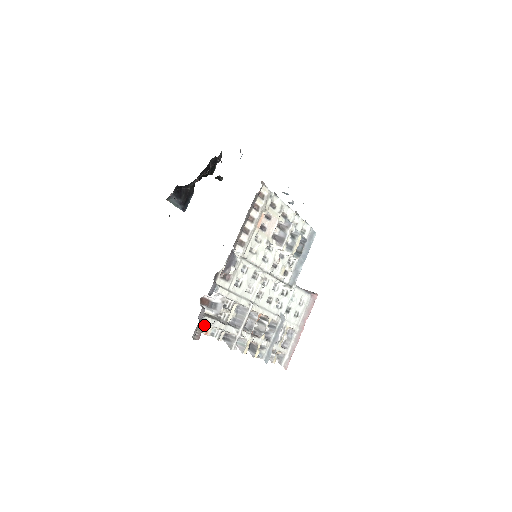
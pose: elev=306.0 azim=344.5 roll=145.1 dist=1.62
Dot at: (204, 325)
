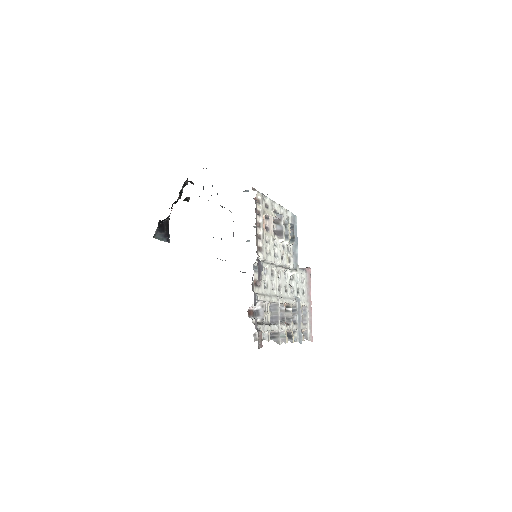
Dot at: (261, 333)
